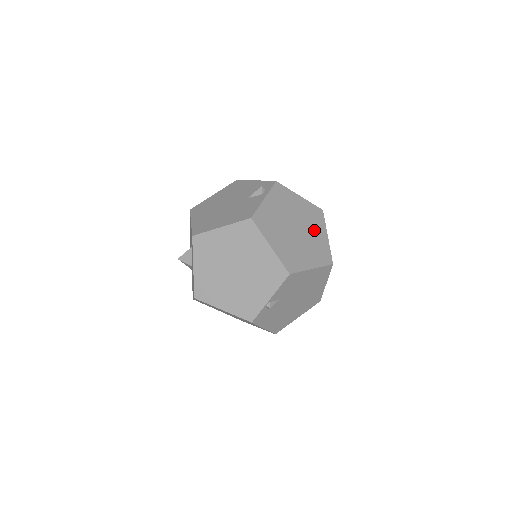
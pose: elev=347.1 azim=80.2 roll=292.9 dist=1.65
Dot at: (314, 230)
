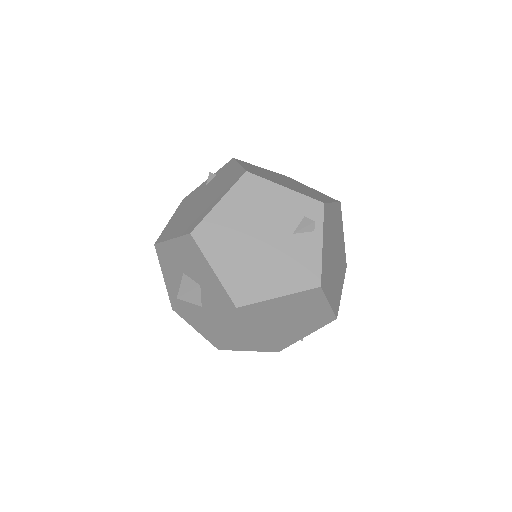
Dot at: (340, 240)
